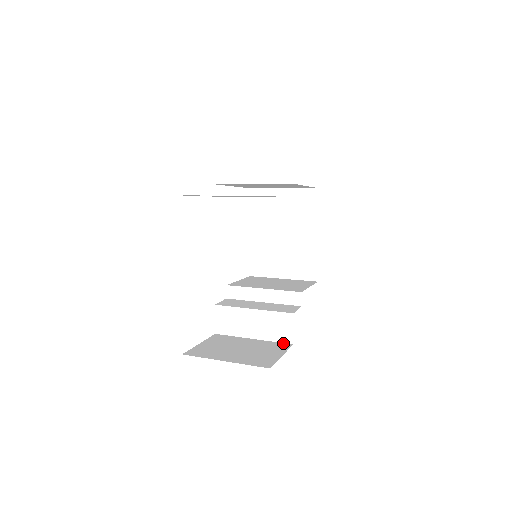
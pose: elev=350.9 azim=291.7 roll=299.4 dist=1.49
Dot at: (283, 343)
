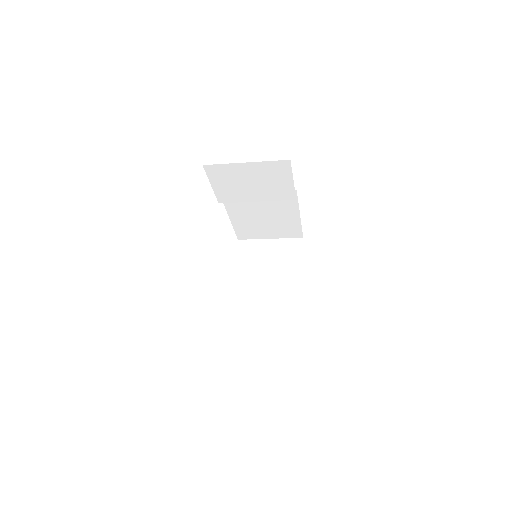
Dot at: (284, 331)
